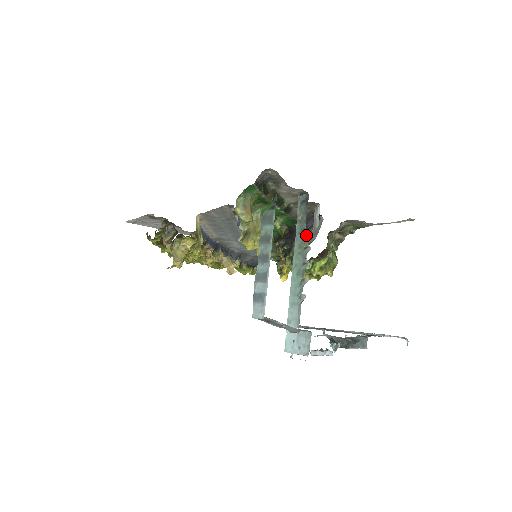
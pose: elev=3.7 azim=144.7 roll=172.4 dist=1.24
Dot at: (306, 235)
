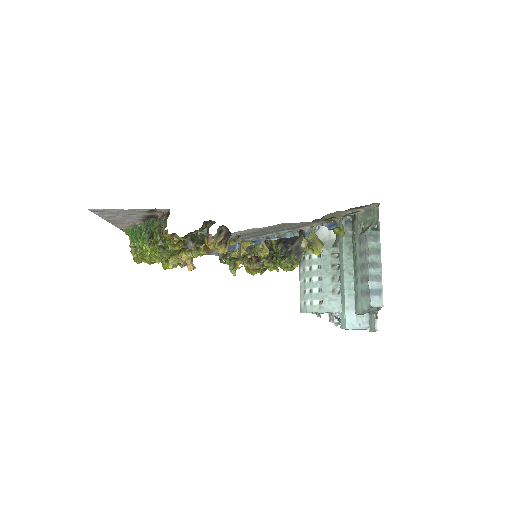
Dot at: (300, 241)
